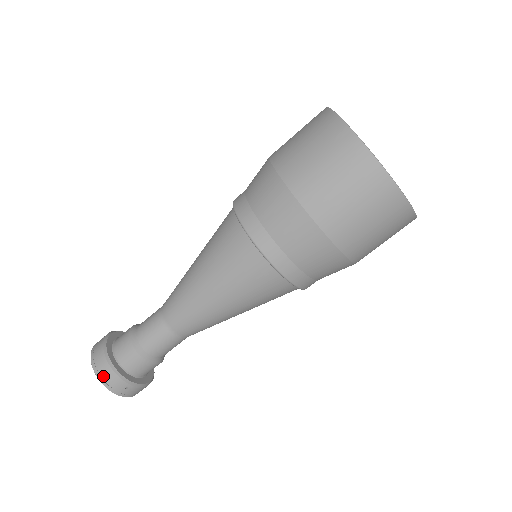
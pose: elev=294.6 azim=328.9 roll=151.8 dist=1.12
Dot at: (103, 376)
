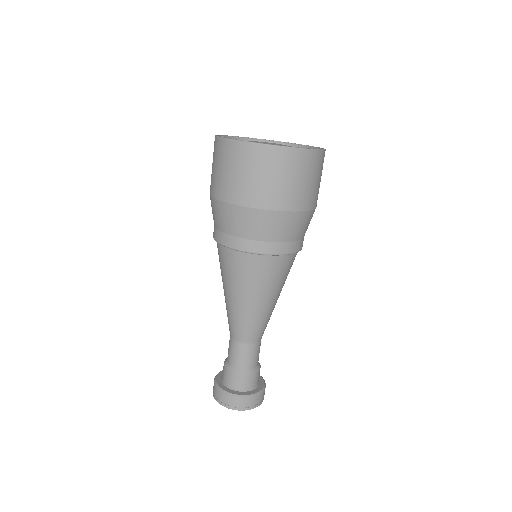
Dot at: (238, 406)
